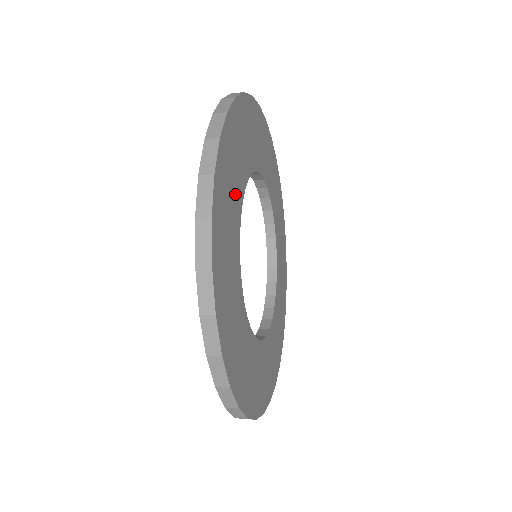
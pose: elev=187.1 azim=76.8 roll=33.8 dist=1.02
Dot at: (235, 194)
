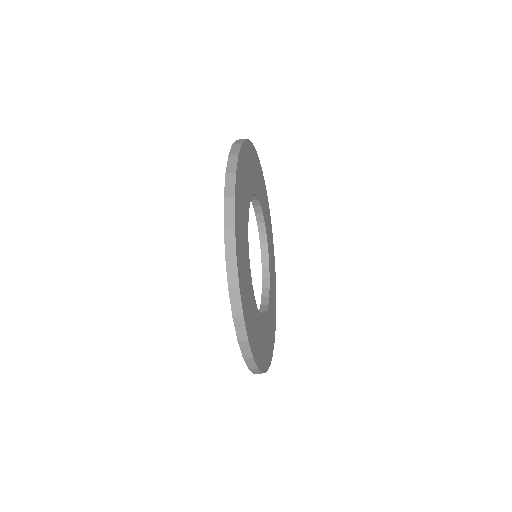
Dot at: (245, 245)
